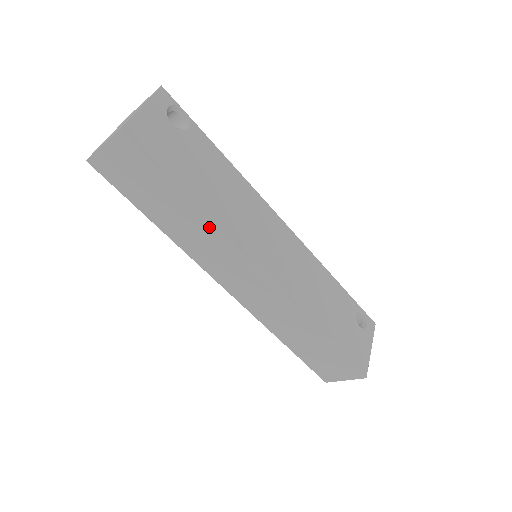
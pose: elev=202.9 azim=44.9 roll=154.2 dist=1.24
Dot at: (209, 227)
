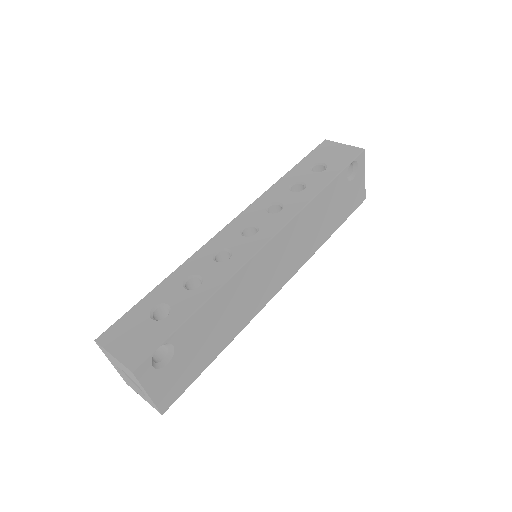
Dot at: occluded
